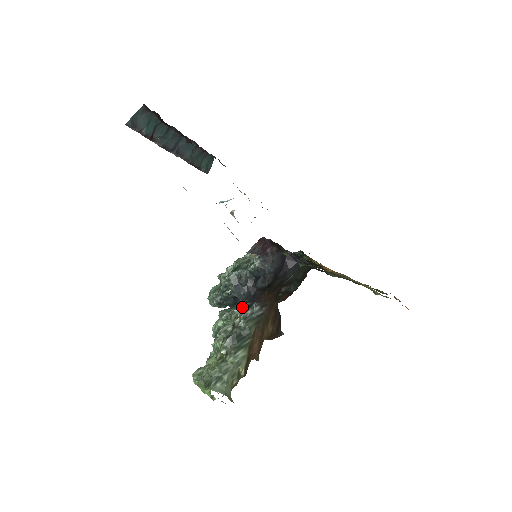
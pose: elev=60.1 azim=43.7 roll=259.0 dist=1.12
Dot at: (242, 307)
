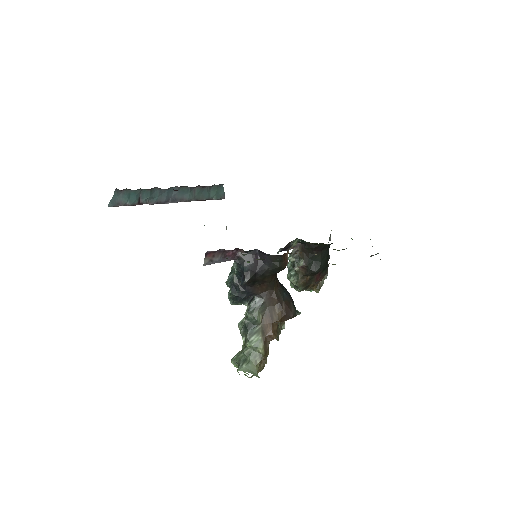
Dot at: (248, 301)
